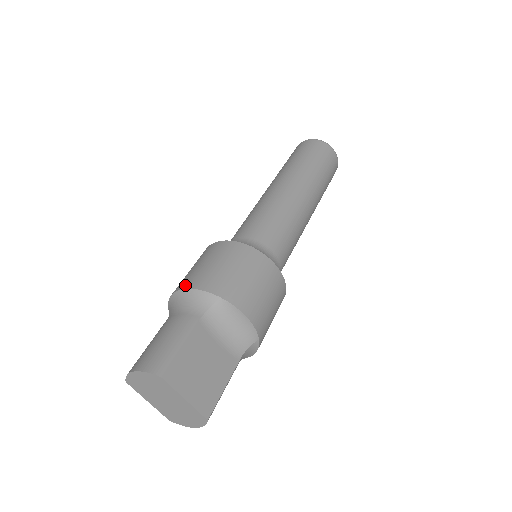
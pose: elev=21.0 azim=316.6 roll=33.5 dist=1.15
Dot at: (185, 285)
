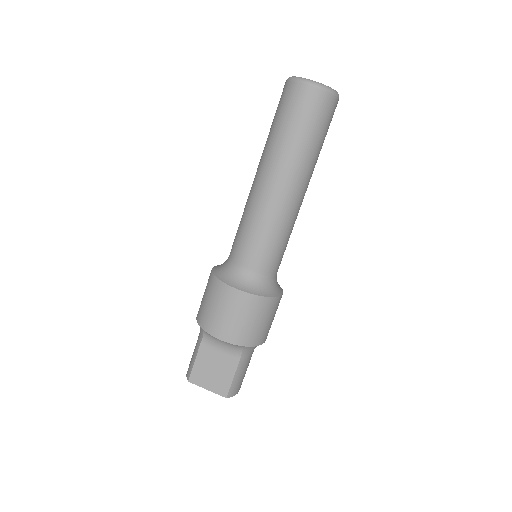
Dot at: occluded
